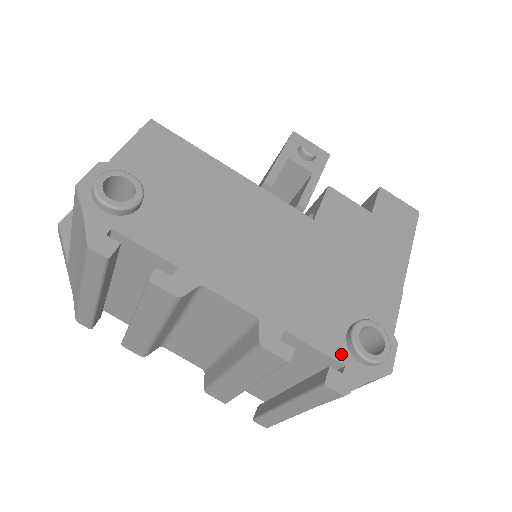
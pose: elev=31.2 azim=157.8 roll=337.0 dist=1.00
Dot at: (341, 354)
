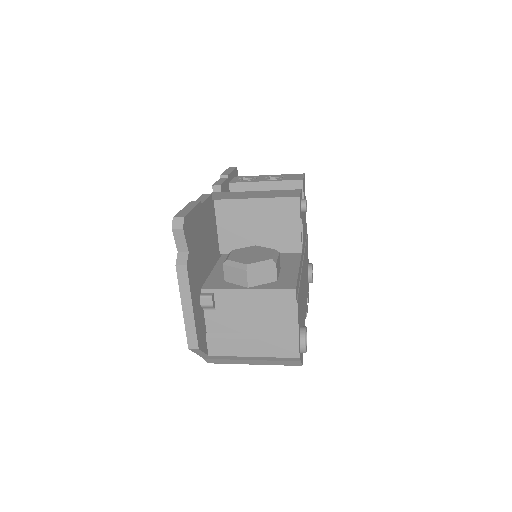
Dot at: occluded
